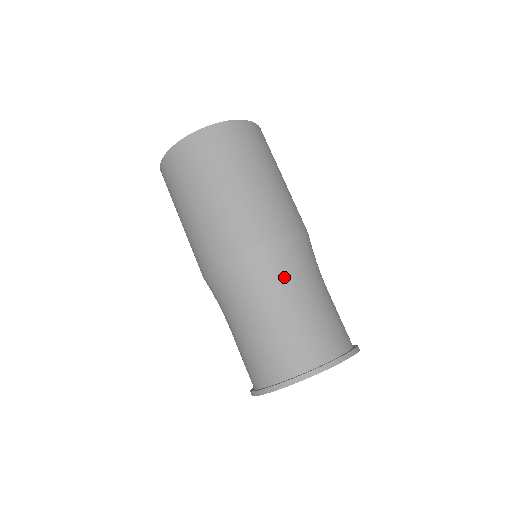
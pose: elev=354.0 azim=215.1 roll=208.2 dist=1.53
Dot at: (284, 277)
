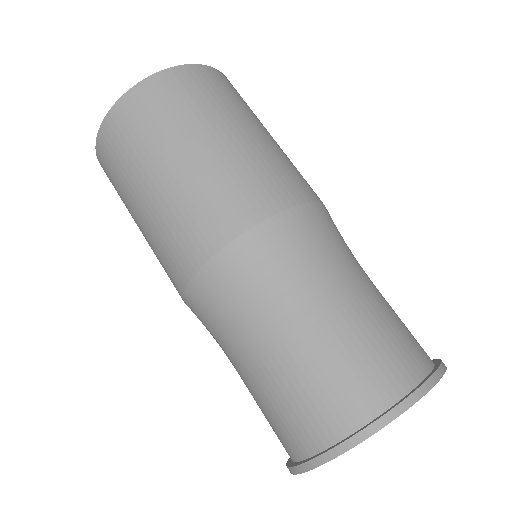
Dot at: (276, 289)
